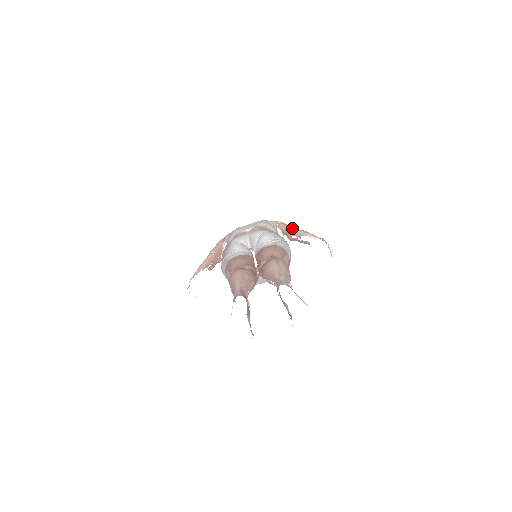
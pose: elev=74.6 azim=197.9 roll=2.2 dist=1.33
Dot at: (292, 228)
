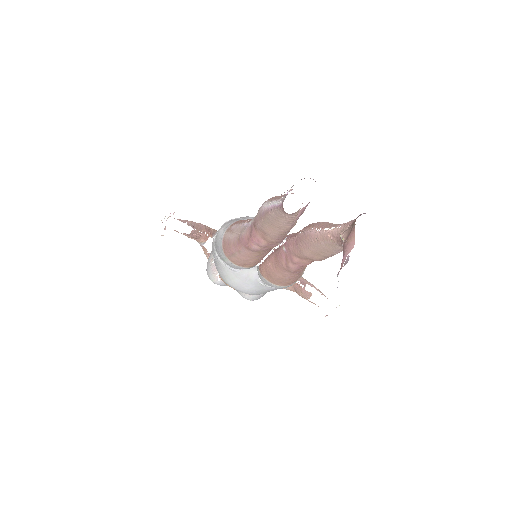
Dot at: occluded
